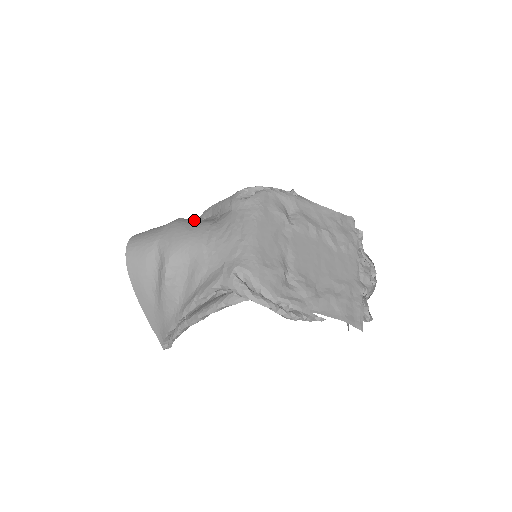
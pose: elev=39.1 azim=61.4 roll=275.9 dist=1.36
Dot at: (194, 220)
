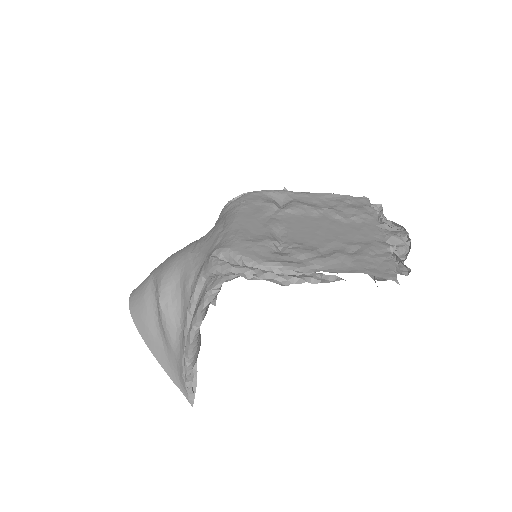
Dot at: occluded
